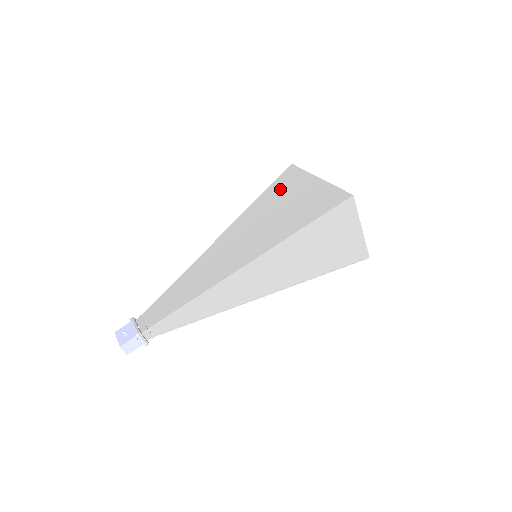
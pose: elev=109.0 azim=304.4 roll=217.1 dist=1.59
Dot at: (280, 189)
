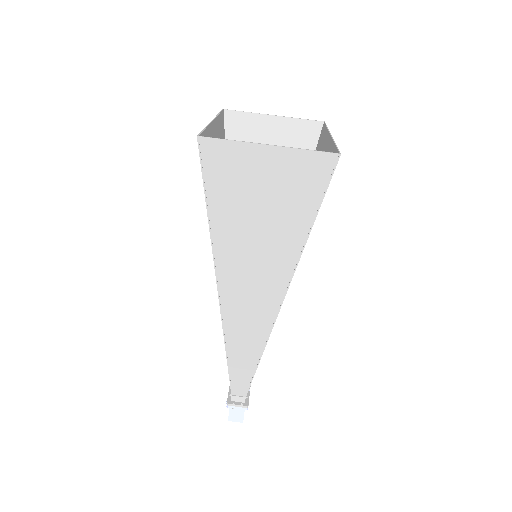
Dot at: occluded
